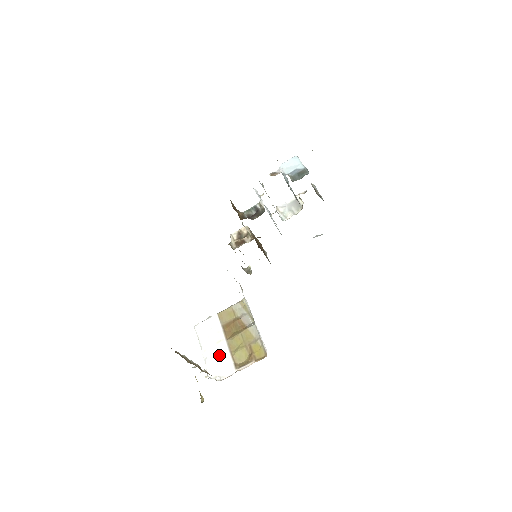
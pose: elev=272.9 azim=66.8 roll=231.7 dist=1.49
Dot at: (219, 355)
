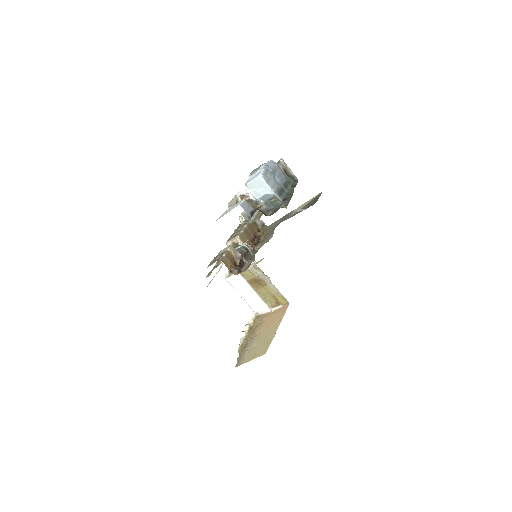
Dot at: (254, 300)
